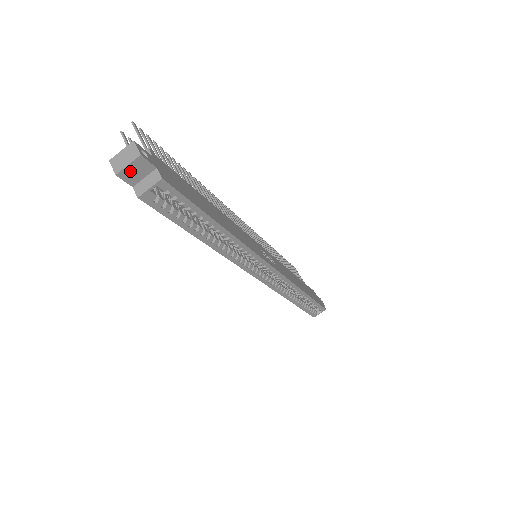
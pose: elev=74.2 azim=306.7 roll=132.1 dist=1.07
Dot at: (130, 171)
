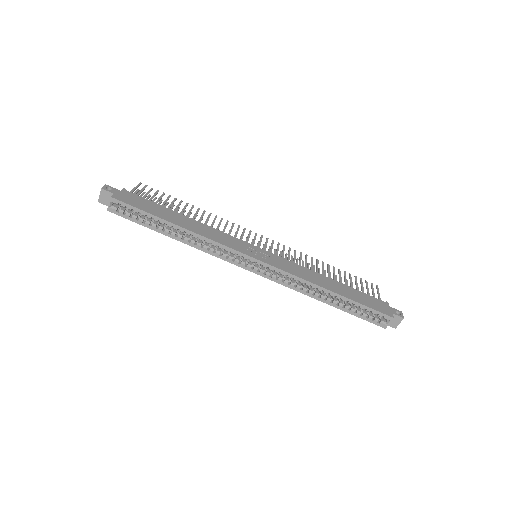
Dot at: (103, 198)
